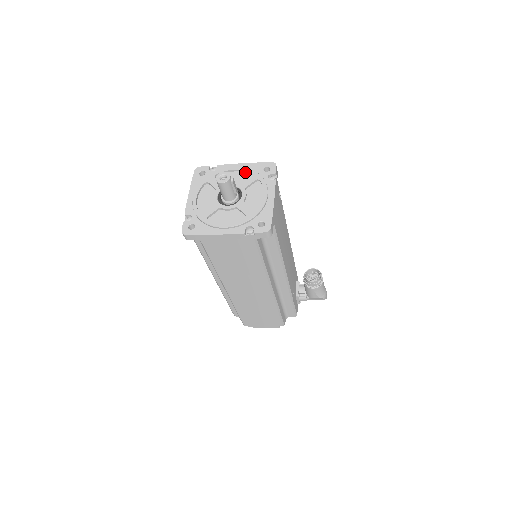
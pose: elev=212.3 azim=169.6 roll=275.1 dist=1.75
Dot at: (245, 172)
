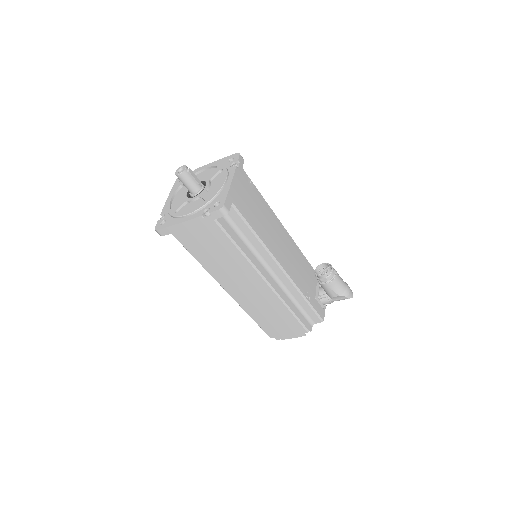
Dot at: (214, 168)
